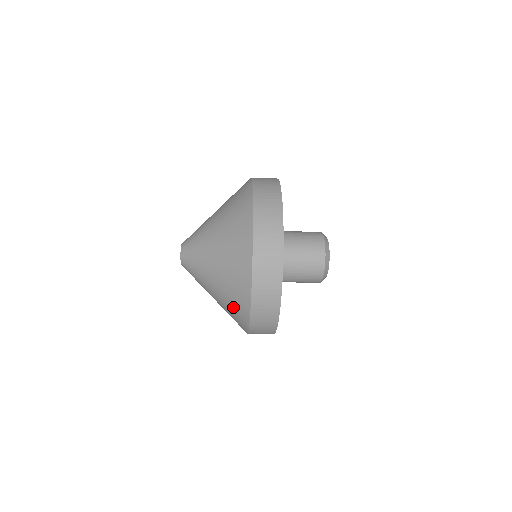
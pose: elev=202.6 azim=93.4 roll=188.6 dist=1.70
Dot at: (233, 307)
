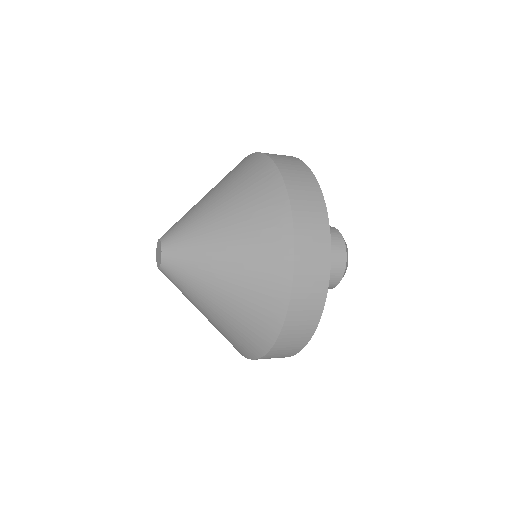
Dot at: (260, 281)
